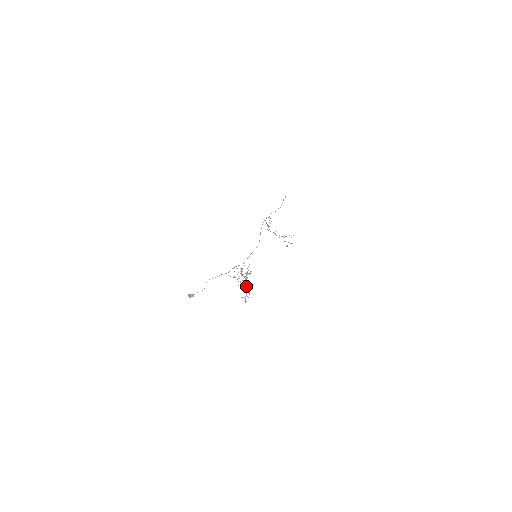
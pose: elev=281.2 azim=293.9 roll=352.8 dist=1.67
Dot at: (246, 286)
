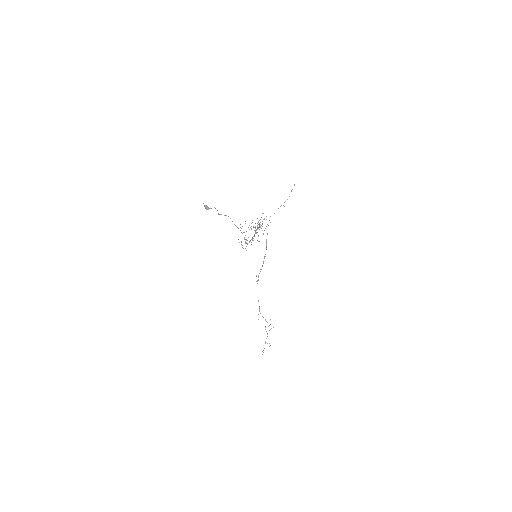
Dot at: (258, 227)
